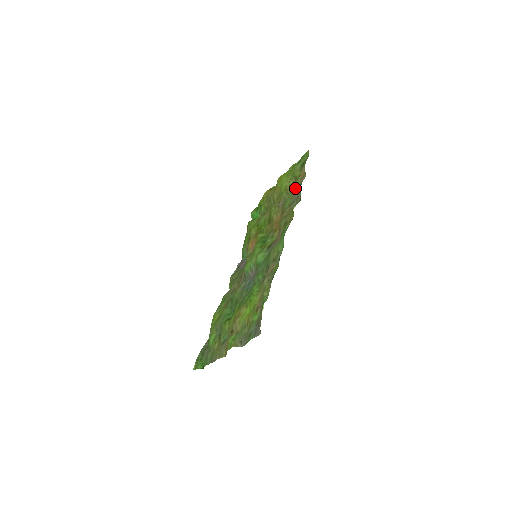
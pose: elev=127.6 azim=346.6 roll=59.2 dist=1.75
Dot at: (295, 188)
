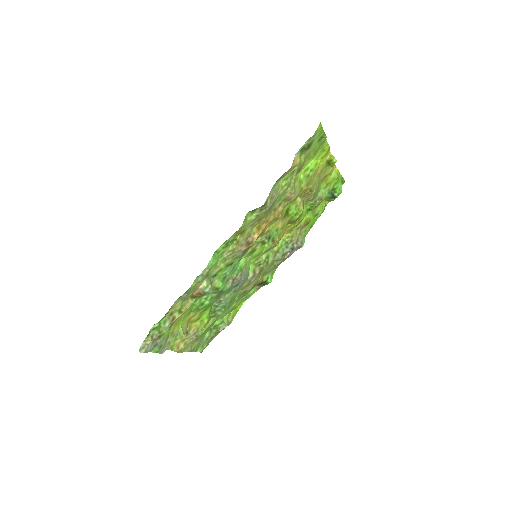
Dot at: (279, 183)
